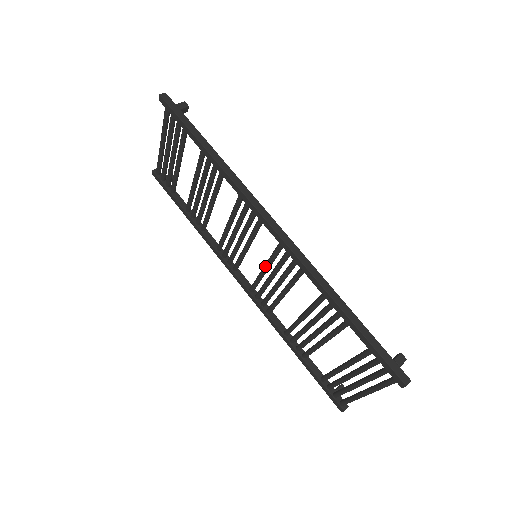
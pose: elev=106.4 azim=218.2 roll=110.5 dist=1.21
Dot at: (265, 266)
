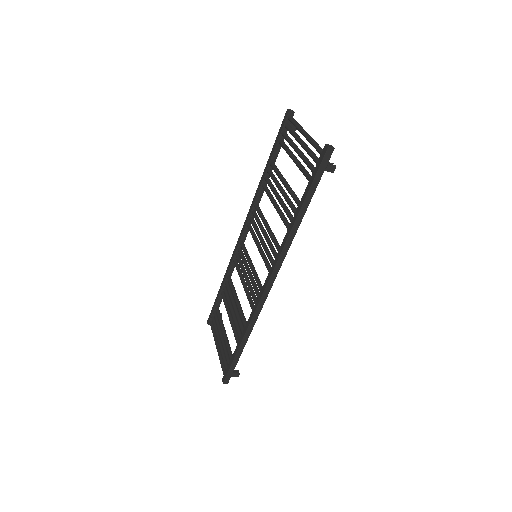
Dot at: (251, 268)
